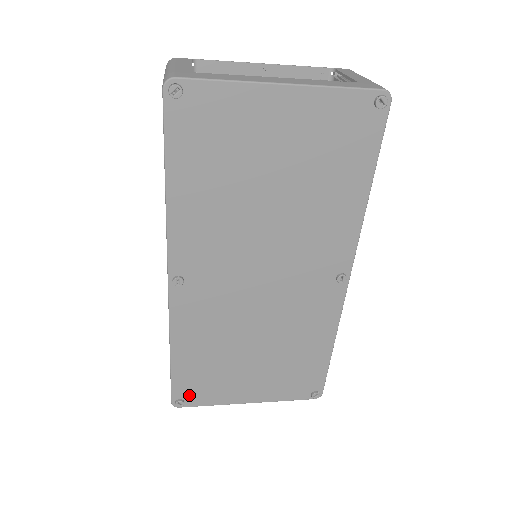
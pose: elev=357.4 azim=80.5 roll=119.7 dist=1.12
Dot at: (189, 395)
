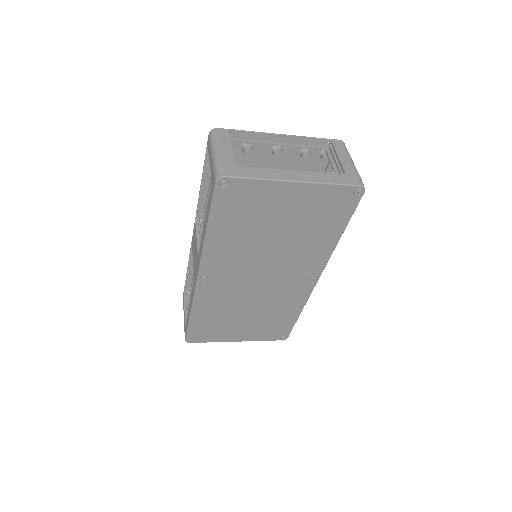
Dot at: (198, 337)
